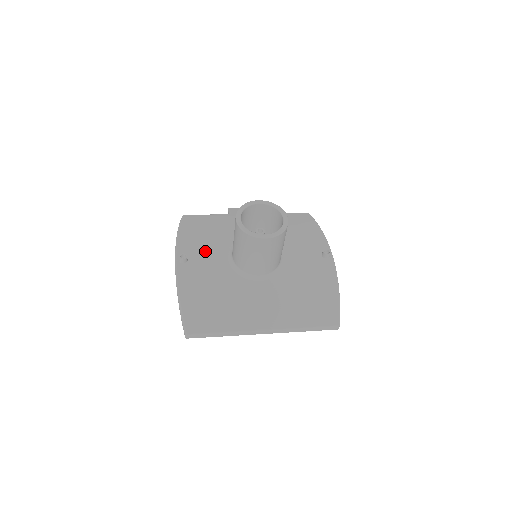
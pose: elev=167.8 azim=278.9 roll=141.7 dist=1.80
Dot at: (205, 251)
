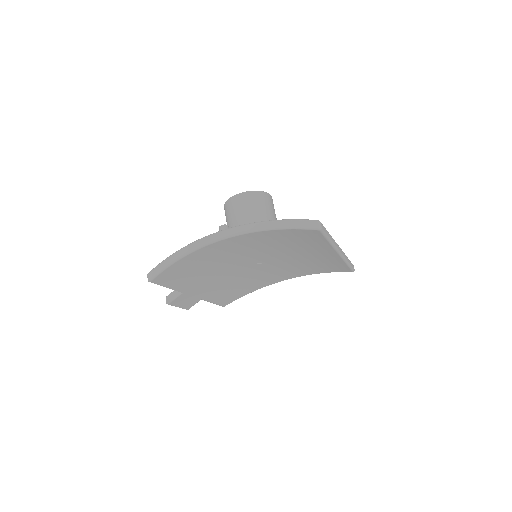
Dot at: occluded
